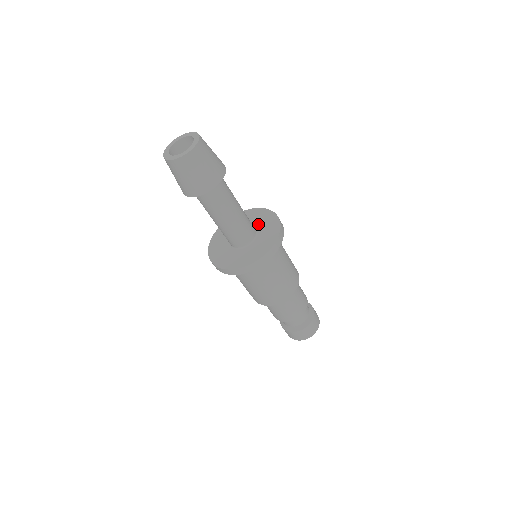
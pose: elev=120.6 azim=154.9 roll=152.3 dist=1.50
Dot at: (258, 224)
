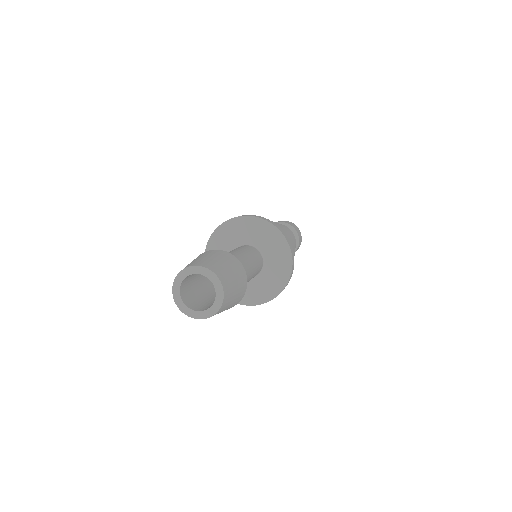
Dot at: (262, 245)
